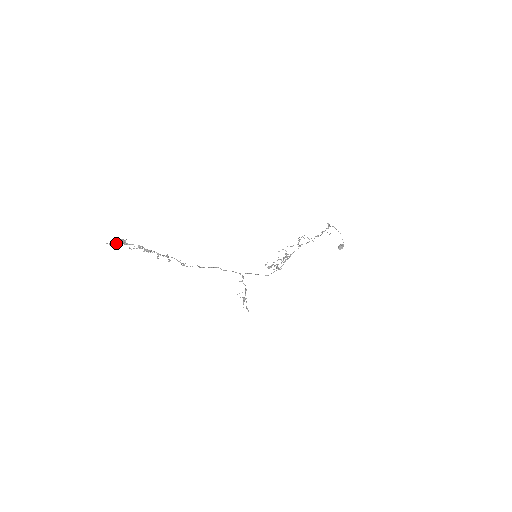
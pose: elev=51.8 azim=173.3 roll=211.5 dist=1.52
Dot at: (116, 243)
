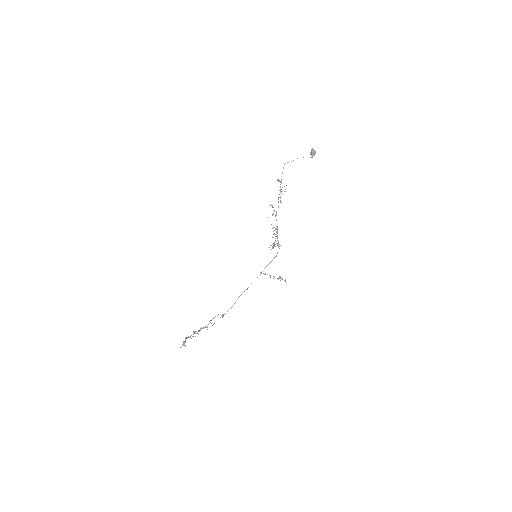
Dot at: (183, 344)
